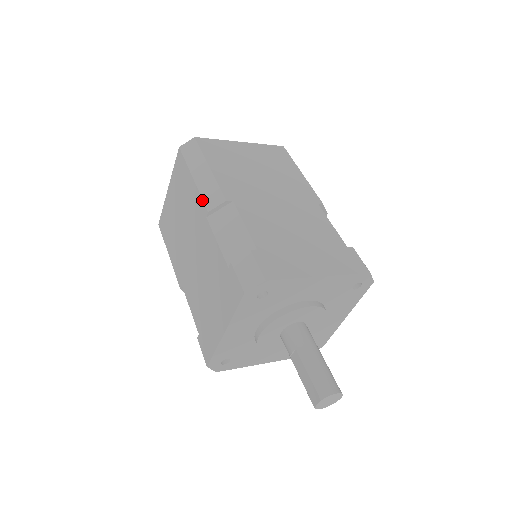
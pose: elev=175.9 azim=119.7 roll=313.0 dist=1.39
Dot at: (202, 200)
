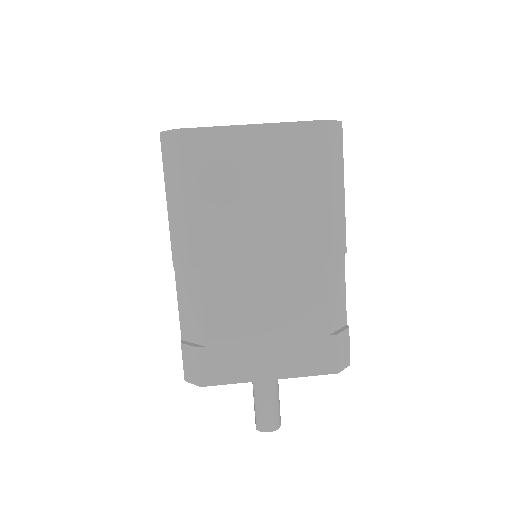
Dot at: occluded
